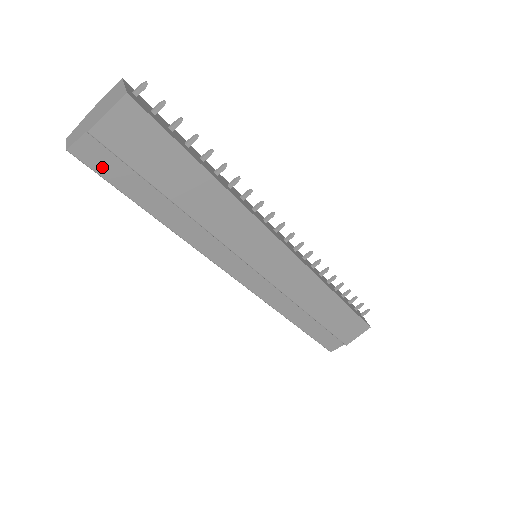
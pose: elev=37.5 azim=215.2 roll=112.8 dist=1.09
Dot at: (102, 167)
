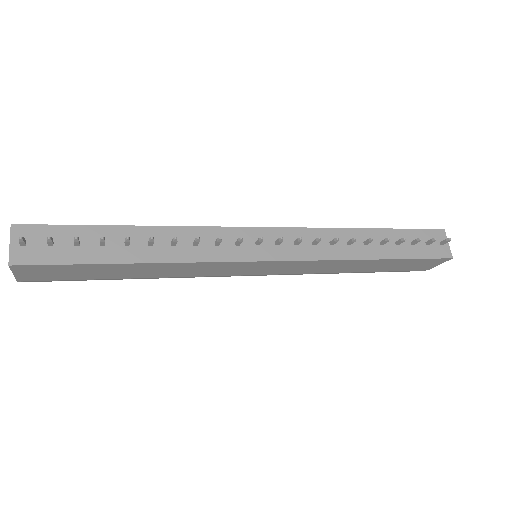
Dot at: occluded
